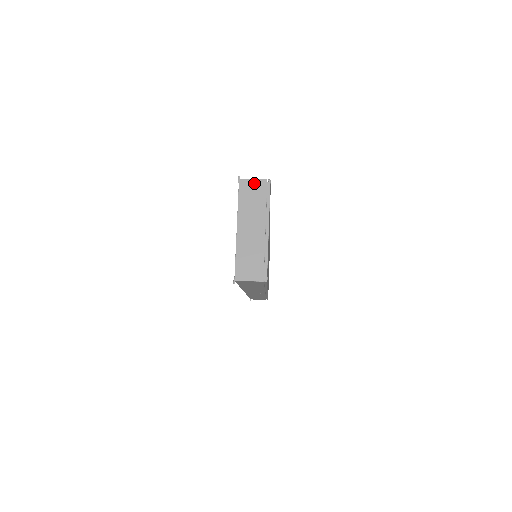
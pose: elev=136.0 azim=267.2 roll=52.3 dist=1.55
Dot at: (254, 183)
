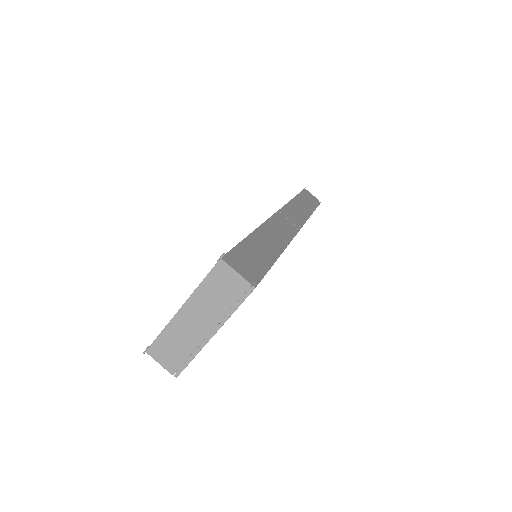
Dot at: (234, 277)
